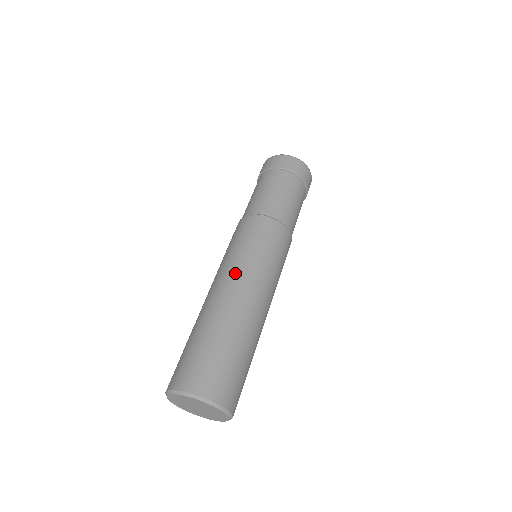
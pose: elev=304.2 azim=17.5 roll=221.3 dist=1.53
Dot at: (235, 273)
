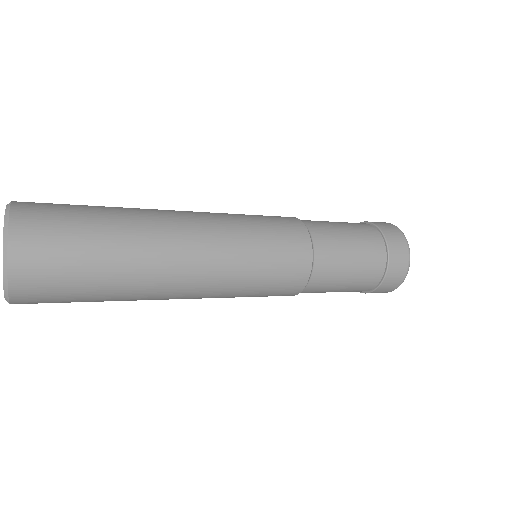
Dot at: occluded
